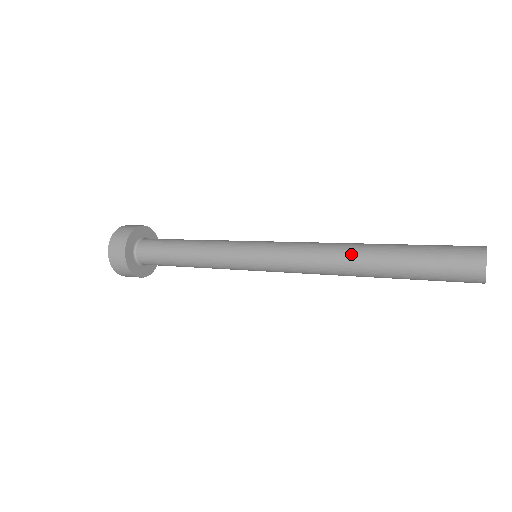
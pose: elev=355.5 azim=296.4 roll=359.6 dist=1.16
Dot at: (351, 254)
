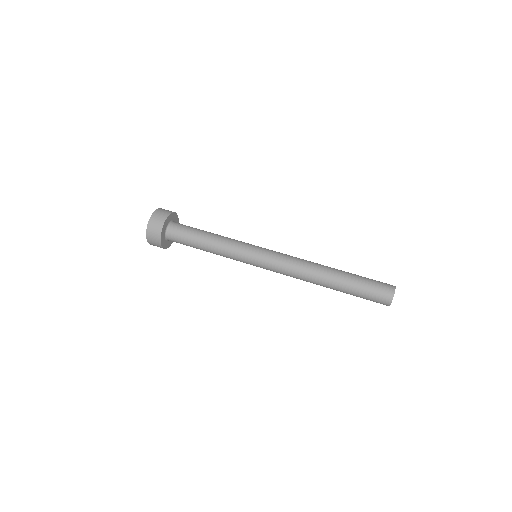
Dot at: (318, 280)
